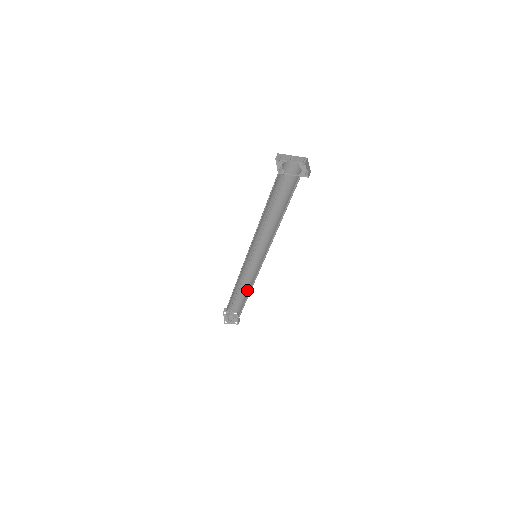
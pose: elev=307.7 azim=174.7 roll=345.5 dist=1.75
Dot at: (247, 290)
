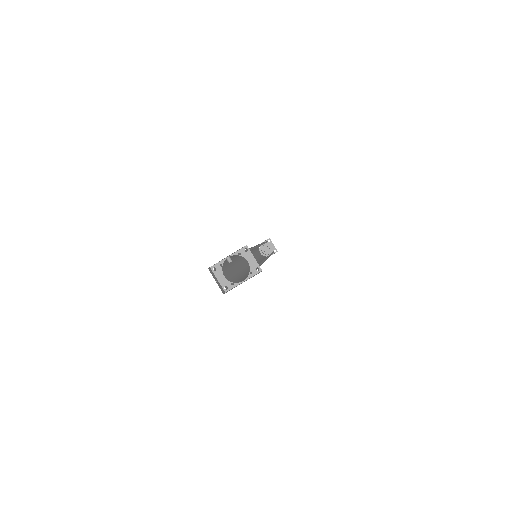
Dot at: occluded
